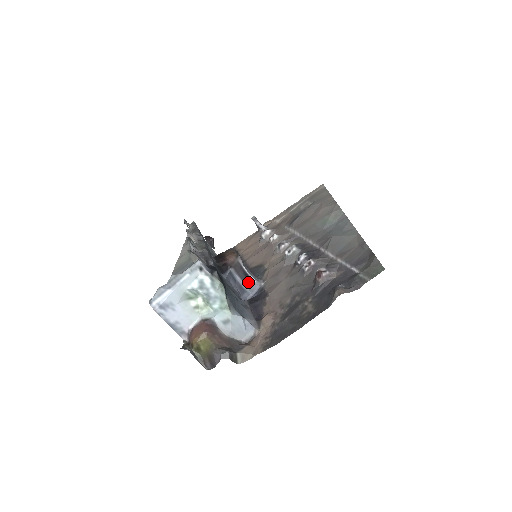
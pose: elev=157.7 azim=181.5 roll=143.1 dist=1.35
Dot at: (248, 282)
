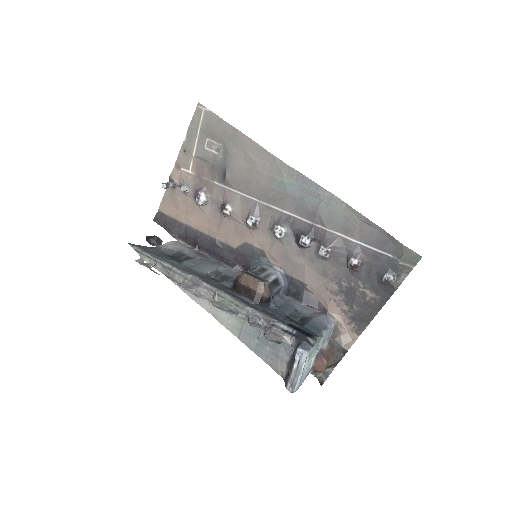
Dot at: (277, 284)
